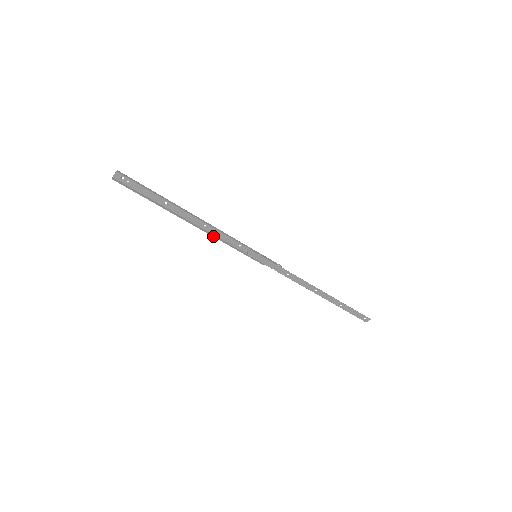
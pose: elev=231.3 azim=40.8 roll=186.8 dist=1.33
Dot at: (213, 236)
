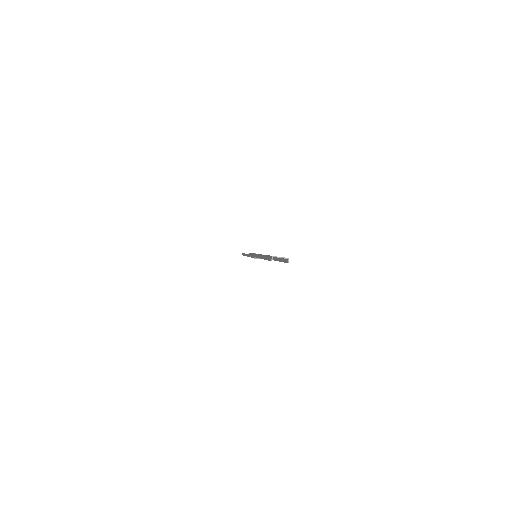
Dot at: occluded
